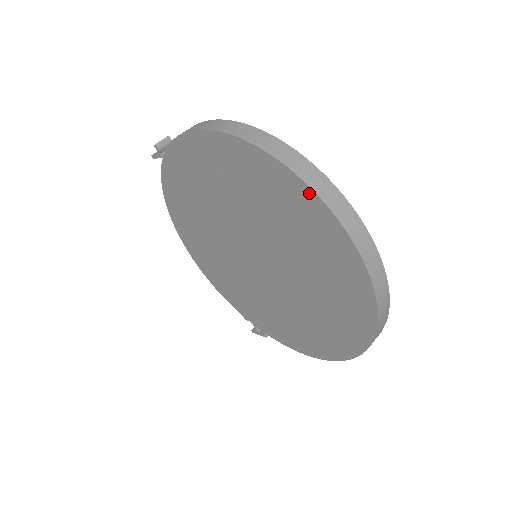
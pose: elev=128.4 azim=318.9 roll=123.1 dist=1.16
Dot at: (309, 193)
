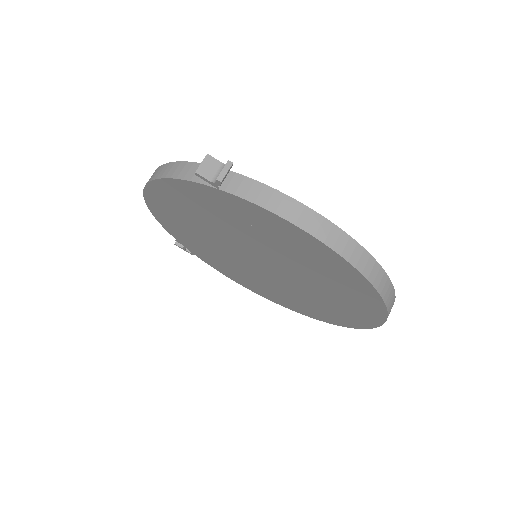
Dot at: (382, 312)
